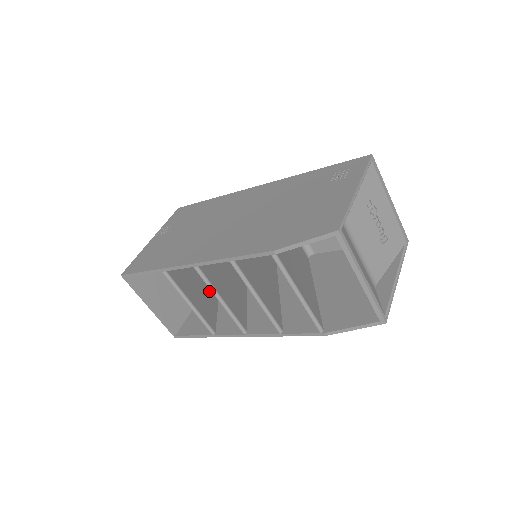
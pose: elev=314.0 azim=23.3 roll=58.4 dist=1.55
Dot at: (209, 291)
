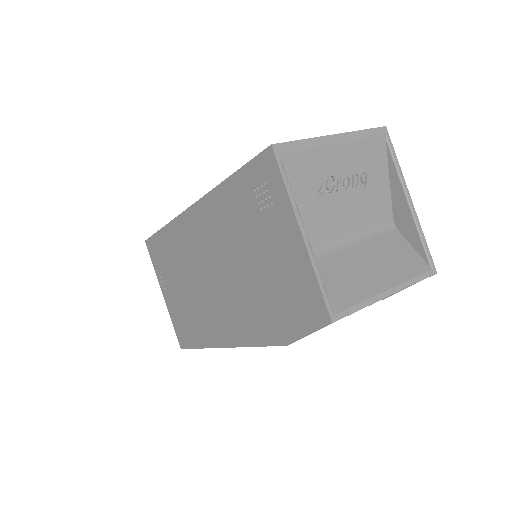
Dot at: occluded
